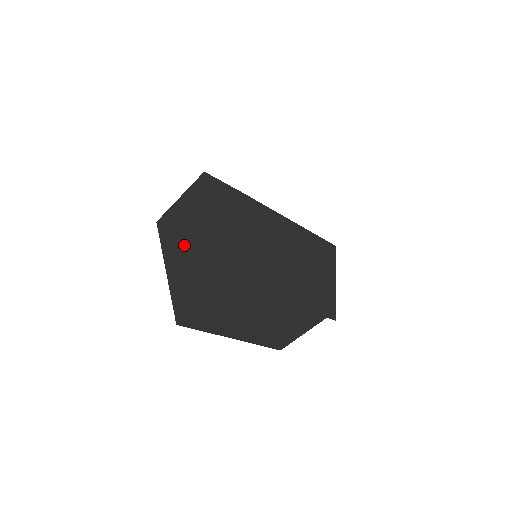
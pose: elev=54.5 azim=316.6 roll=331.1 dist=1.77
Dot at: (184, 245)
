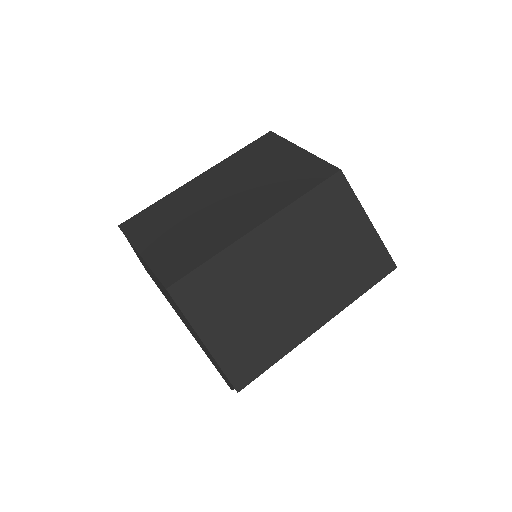
Dot at: occluded
